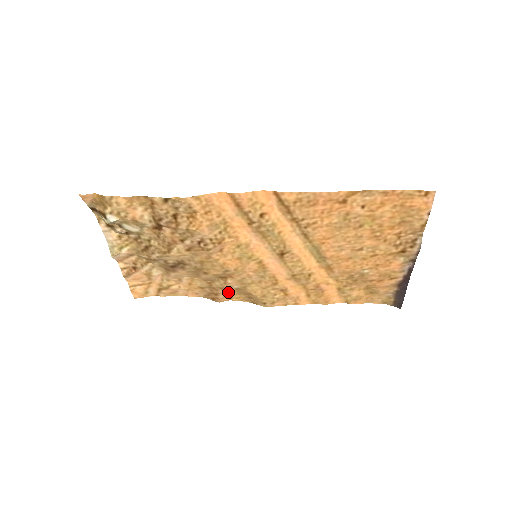
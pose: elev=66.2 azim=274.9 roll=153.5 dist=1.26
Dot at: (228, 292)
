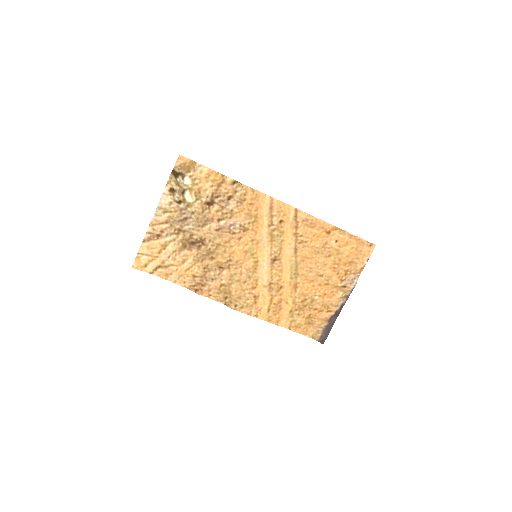
Dot at: (213, 286)
